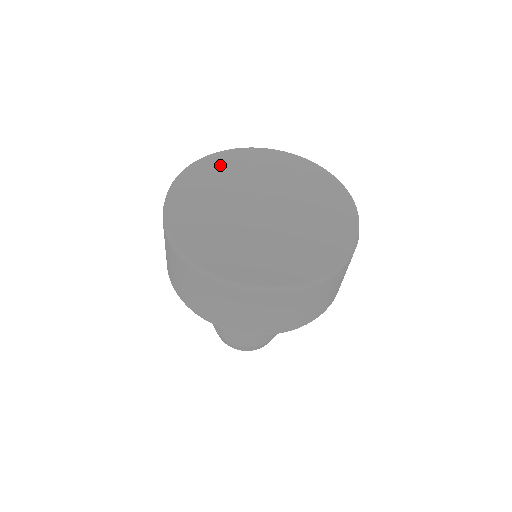
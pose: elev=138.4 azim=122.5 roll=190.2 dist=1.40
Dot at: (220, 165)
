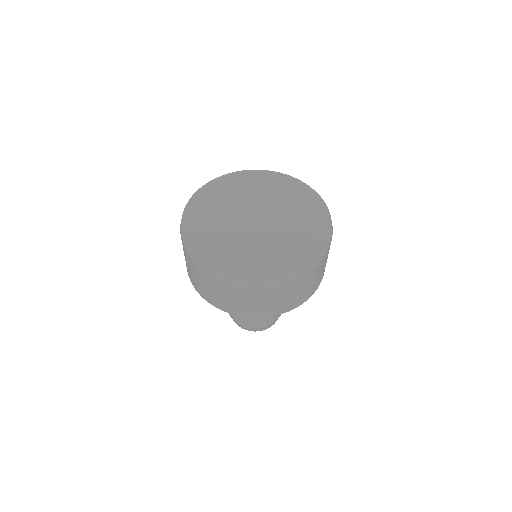
Dot at: (249, 180)
